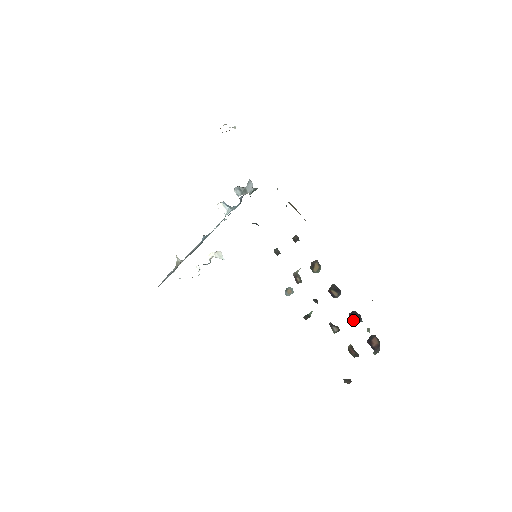
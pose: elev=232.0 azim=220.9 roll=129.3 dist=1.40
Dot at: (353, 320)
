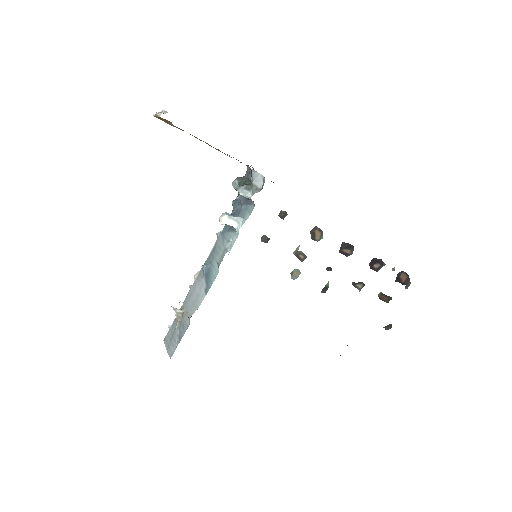
Dot at: (375, 268)
